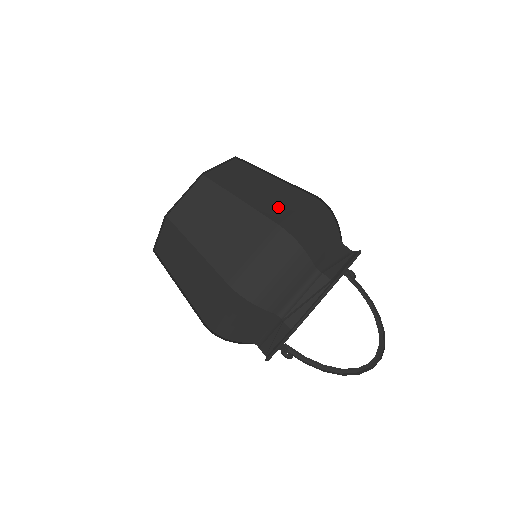
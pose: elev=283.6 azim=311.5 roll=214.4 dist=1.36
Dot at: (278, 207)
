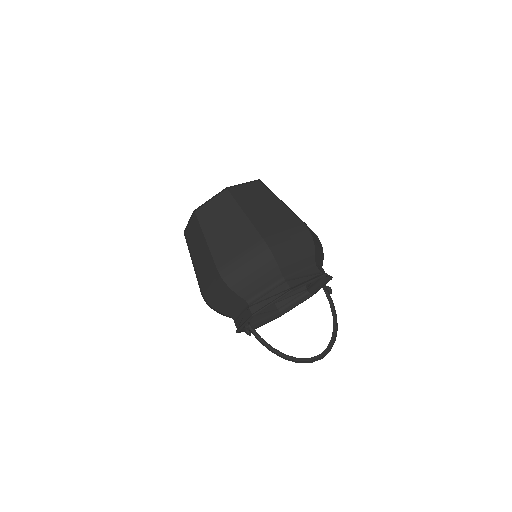
Dot at: (270, 226)
